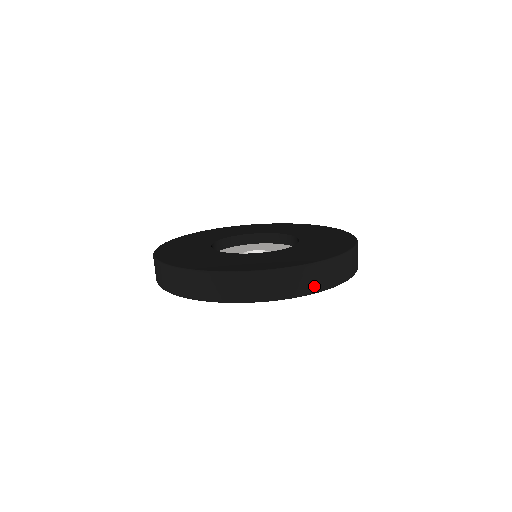
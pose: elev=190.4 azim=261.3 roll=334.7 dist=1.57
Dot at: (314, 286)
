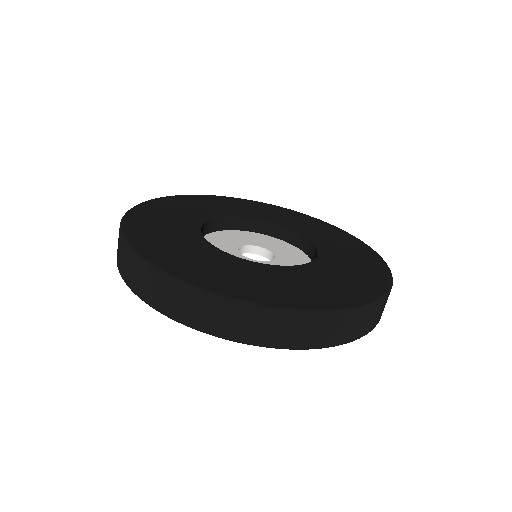
Dot at: (171, 309)
